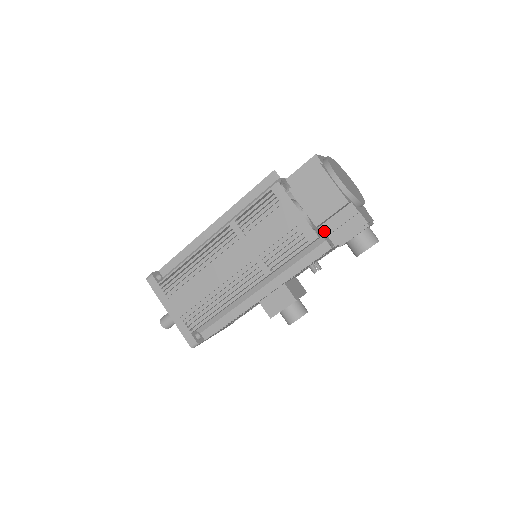
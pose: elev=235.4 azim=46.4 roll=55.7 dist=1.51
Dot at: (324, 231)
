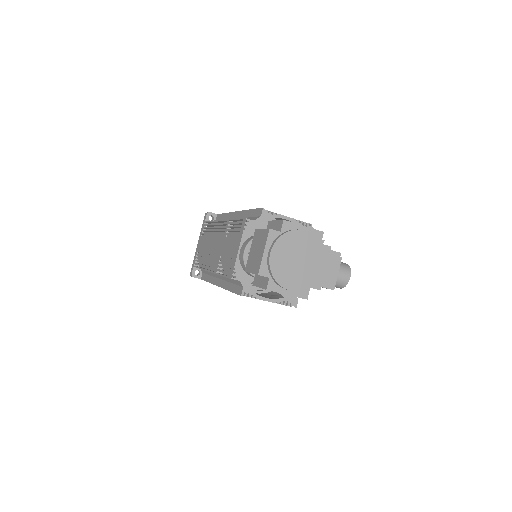
Dot at: occluded
